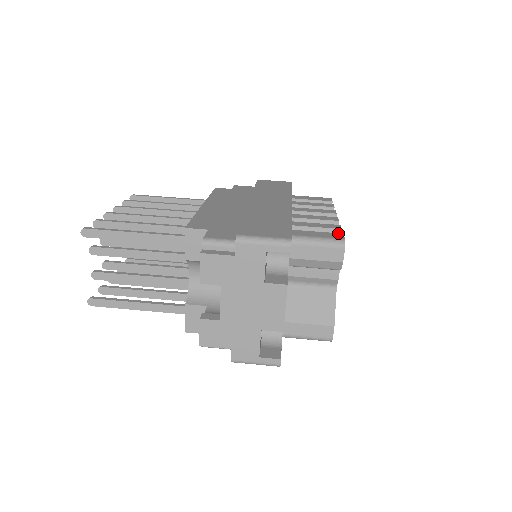
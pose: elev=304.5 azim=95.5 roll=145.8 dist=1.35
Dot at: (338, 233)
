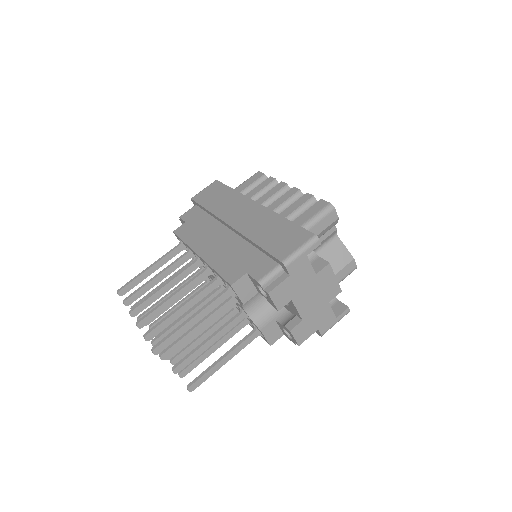
Dot at: (318, 201)
